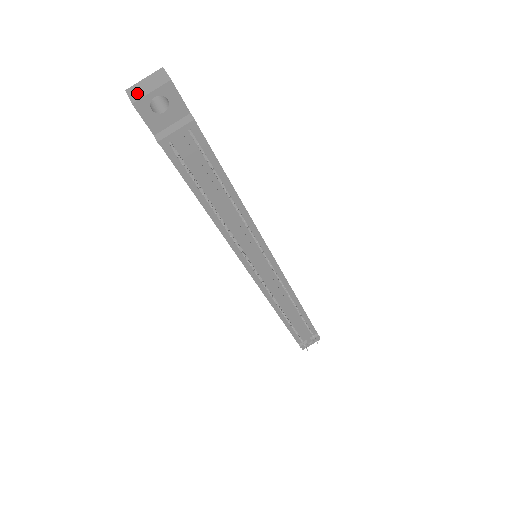
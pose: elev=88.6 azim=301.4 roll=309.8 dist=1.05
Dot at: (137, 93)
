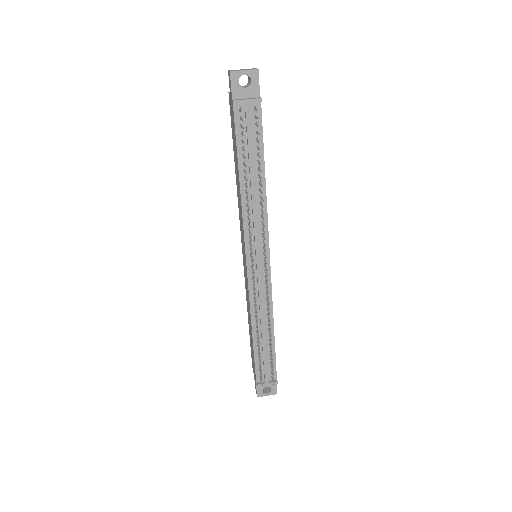
Dot at: (235, 70)
